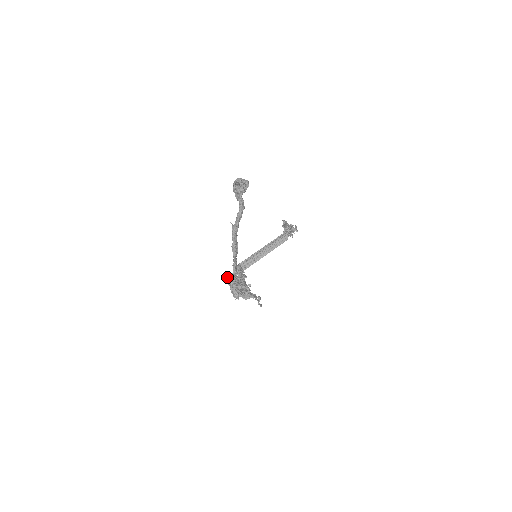
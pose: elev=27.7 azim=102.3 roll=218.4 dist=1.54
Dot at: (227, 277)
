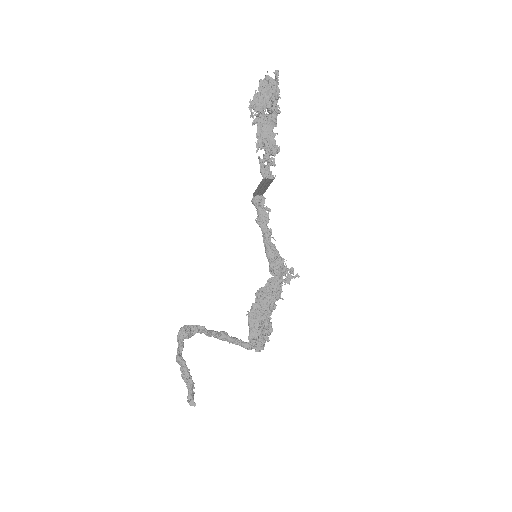
Dot at: (248, 337)
